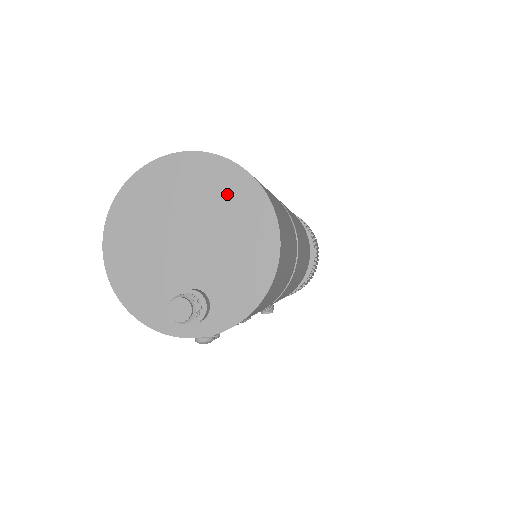
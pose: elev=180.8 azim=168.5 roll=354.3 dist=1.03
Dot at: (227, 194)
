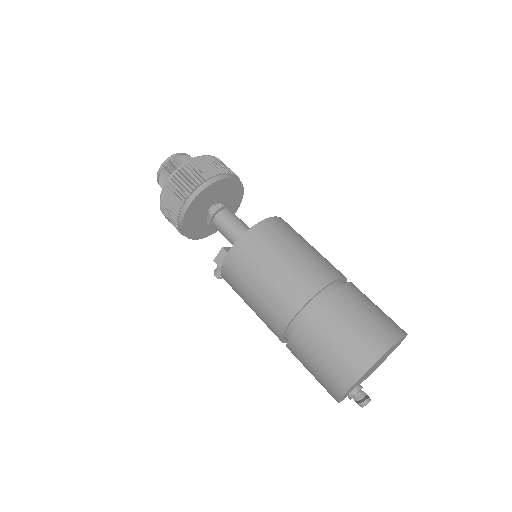
Dot at: occluded
